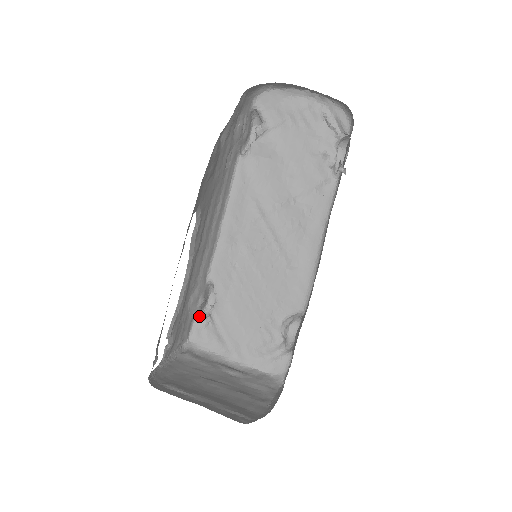
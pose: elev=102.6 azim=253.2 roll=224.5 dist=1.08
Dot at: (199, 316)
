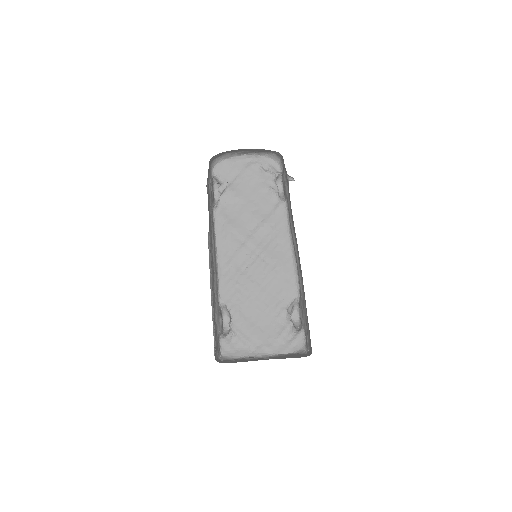
Dot at: (222, 335)
